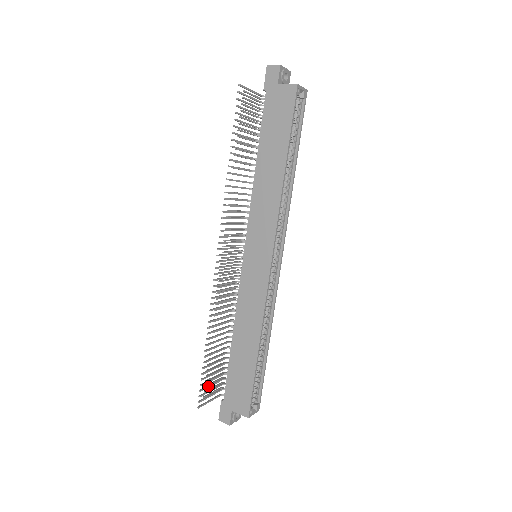
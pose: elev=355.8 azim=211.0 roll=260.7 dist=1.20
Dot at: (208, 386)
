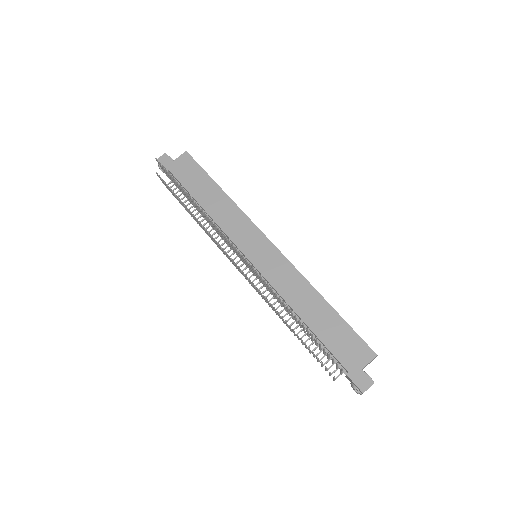
Dot at: occluded
